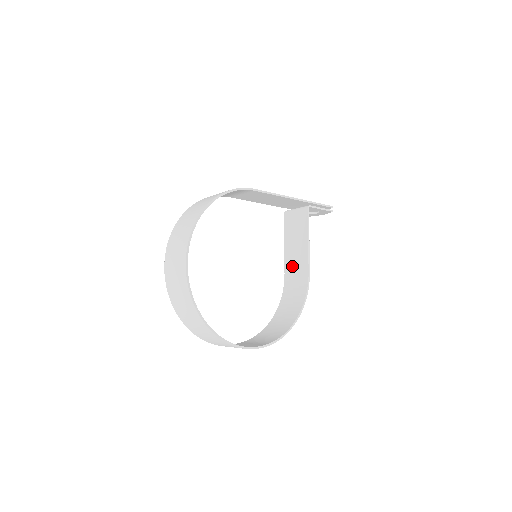
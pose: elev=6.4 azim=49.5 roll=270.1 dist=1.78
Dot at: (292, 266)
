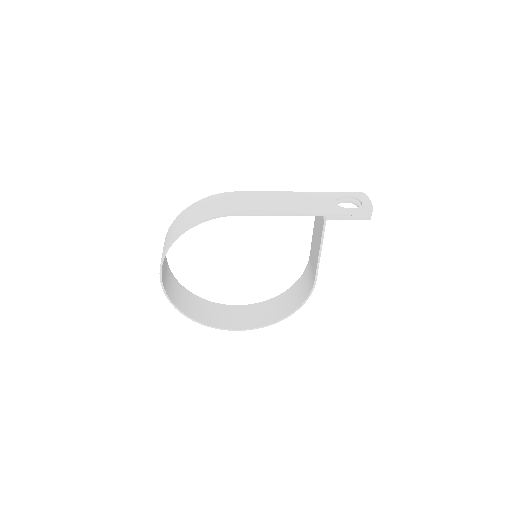
Dot at: (312, 257)
